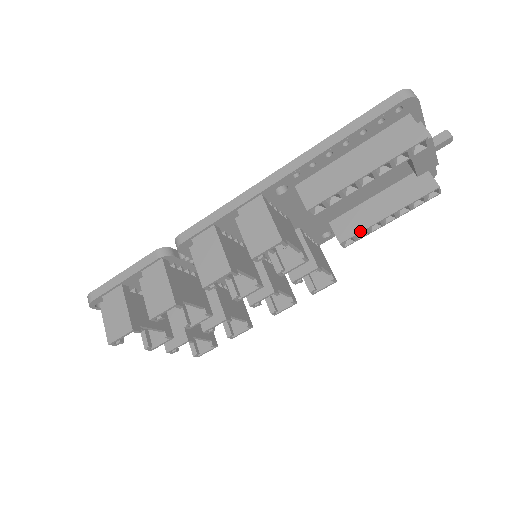
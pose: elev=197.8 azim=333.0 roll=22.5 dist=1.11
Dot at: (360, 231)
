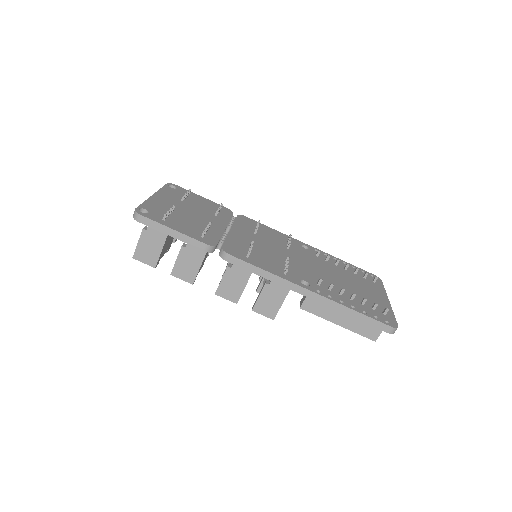
Dot at: occluded
